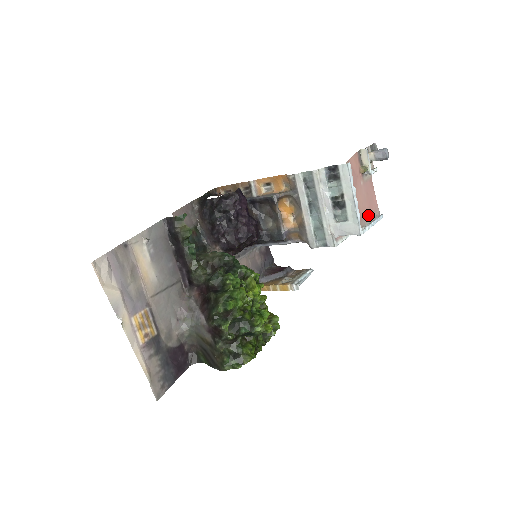
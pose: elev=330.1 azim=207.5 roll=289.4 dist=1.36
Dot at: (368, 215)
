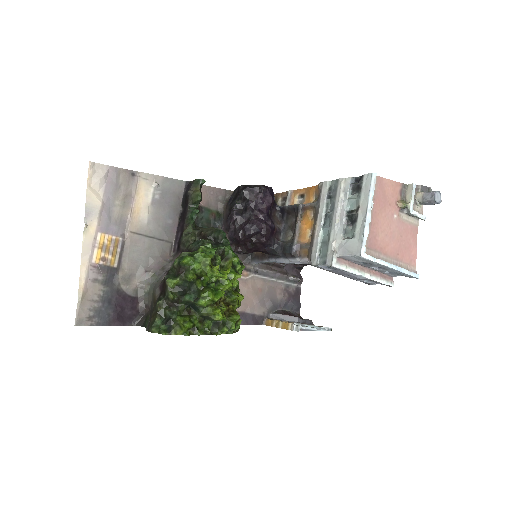
Dot at: (391, 255)
